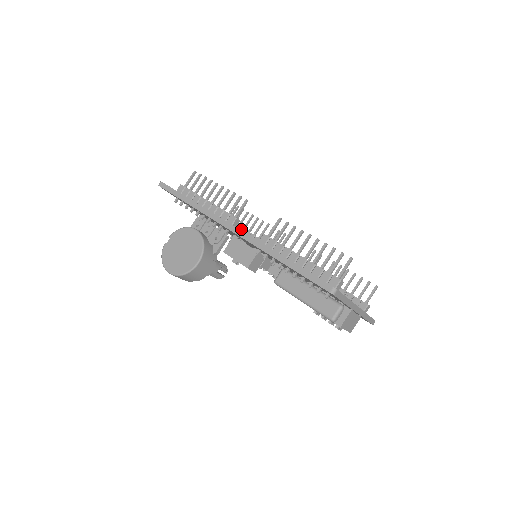
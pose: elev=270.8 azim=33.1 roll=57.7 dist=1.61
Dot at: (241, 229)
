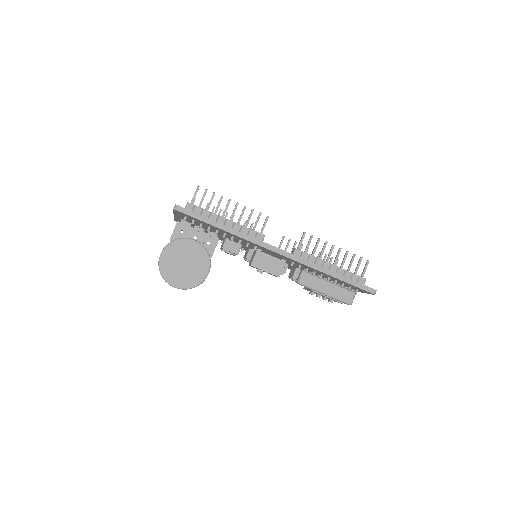
Dot at: occluded
